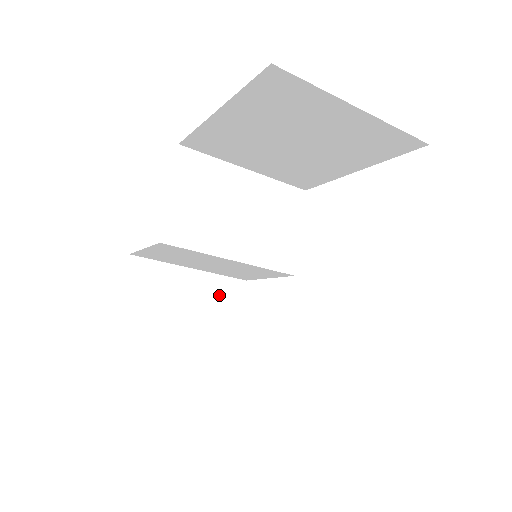
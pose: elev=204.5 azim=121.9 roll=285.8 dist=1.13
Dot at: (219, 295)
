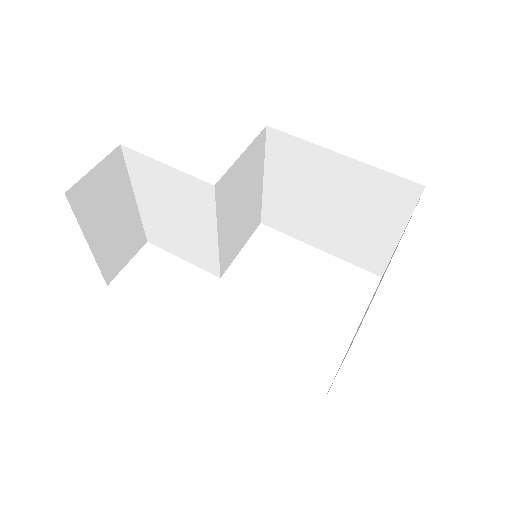
Dot at: (128, 238)
